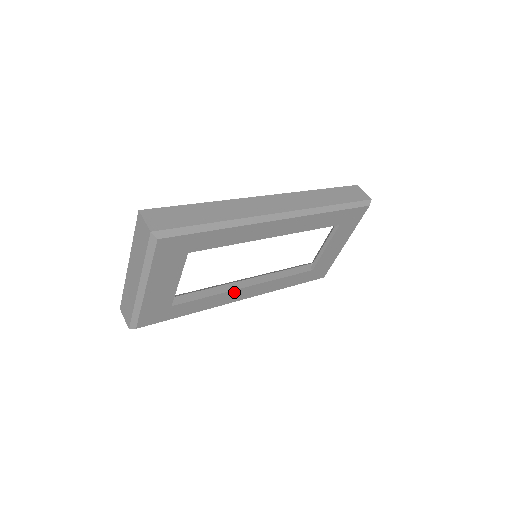
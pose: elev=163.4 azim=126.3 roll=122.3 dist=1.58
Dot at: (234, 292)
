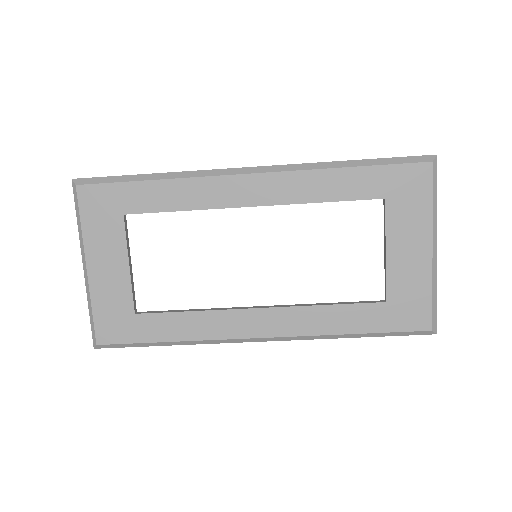
Dot at: (234, 315)
